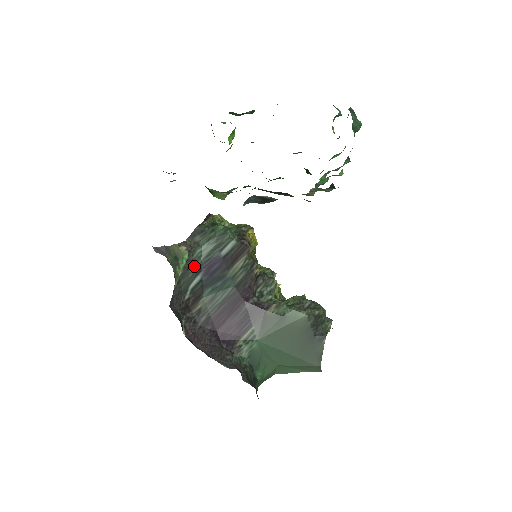
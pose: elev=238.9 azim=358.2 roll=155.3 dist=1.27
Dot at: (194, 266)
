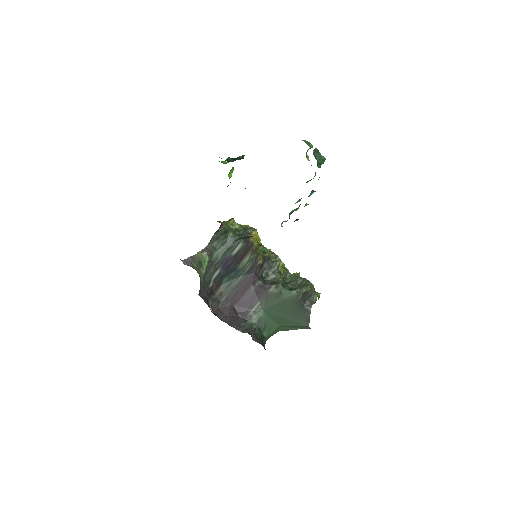
Dot at: (214, 264)
